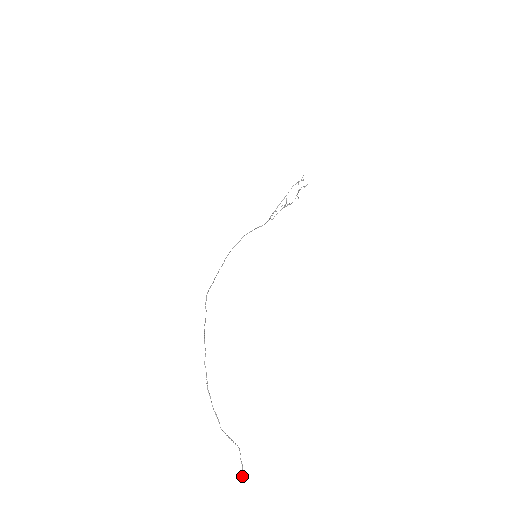
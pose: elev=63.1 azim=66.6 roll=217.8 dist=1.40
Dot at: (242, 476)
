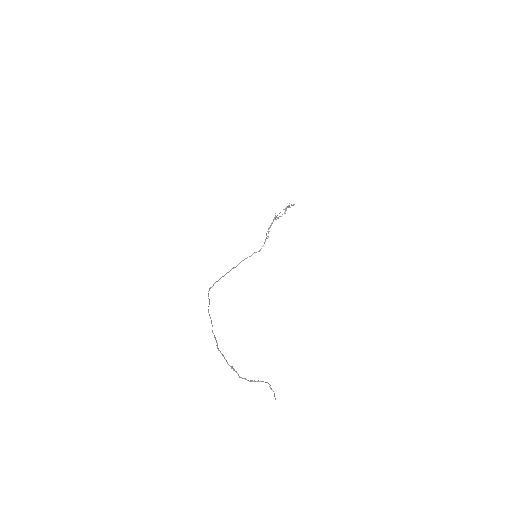
Dot at: (275, 399)
